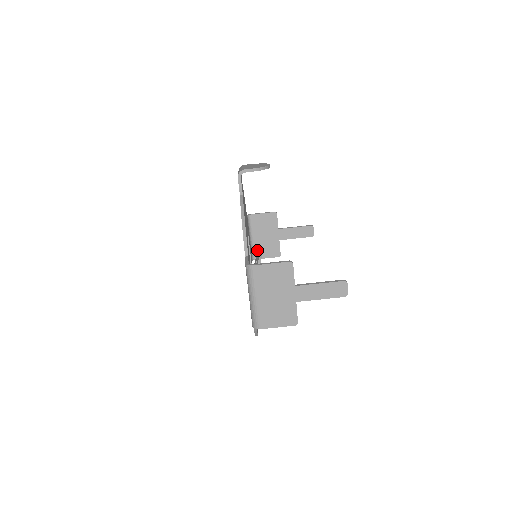
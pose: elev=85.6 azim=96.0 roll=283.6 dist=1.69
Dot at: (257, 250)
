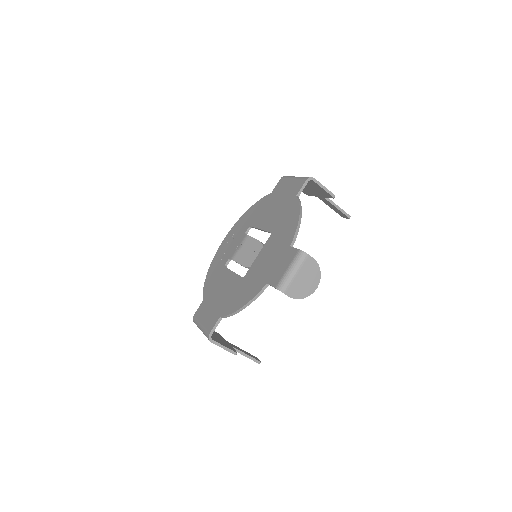
Dot at: occluded
